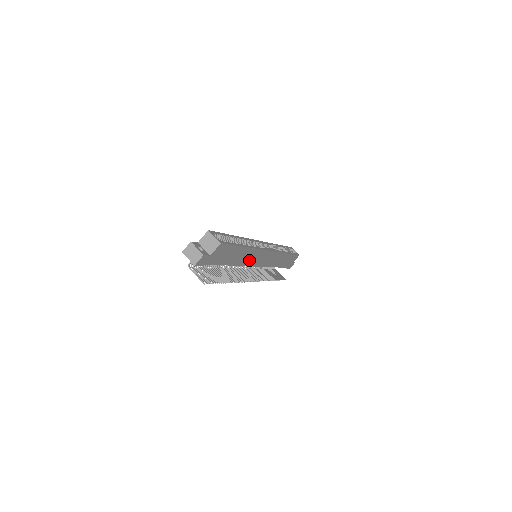
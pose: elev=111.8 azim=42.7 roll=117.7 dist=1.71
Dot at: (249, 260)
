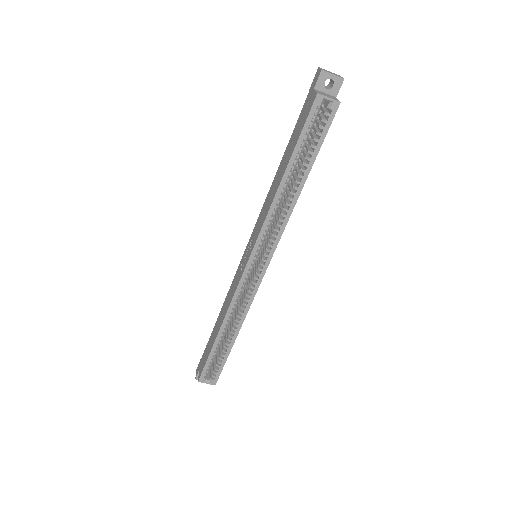
Dot at: occluded
